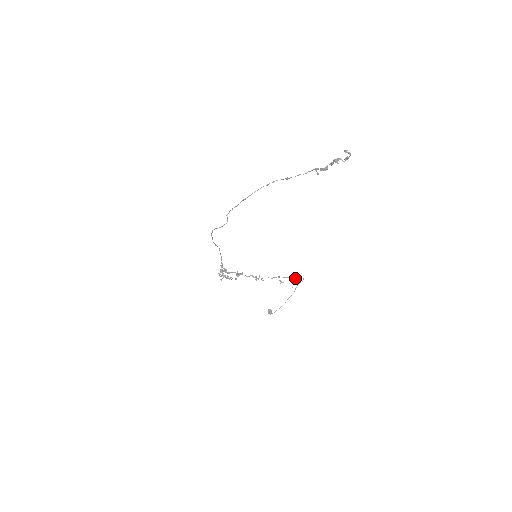
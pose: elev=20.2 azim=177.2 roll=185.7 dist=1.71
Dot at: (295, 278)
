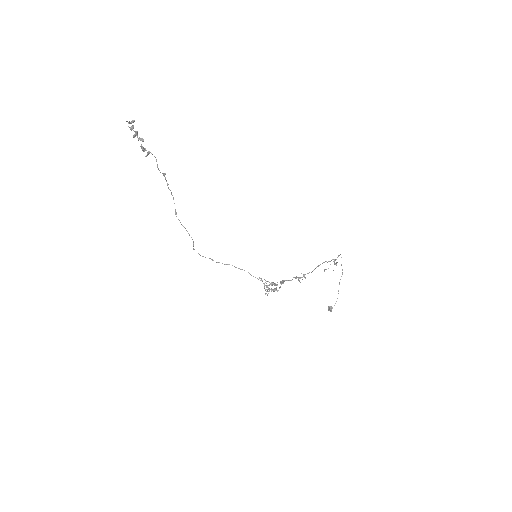
Dot at: (333, 259)
